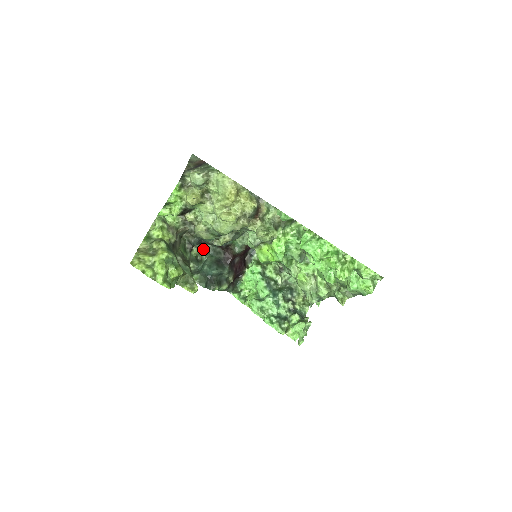
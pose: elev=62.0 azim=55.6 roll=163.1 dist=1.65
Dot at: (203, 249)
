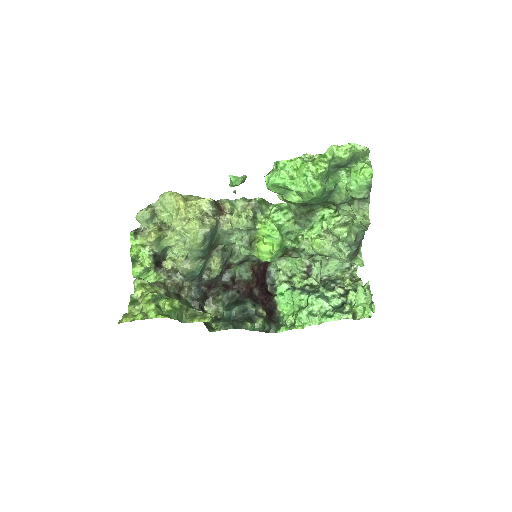
Dot at: (216, 304)
